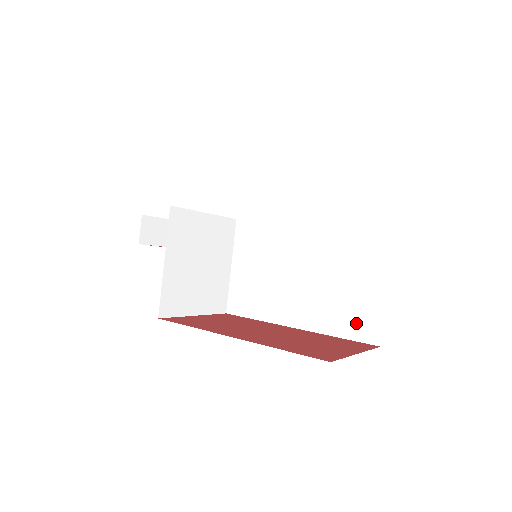
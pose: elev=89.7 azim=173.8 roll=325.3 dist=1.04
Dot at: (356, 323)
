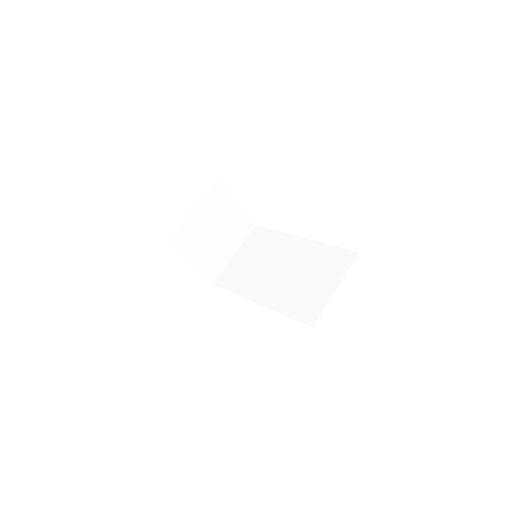
Dot at: (303, 308)
